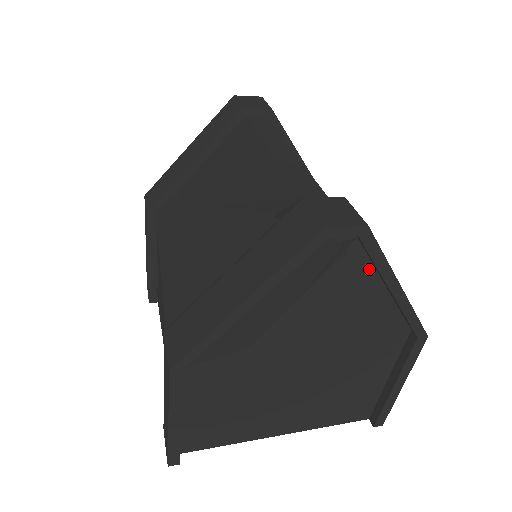
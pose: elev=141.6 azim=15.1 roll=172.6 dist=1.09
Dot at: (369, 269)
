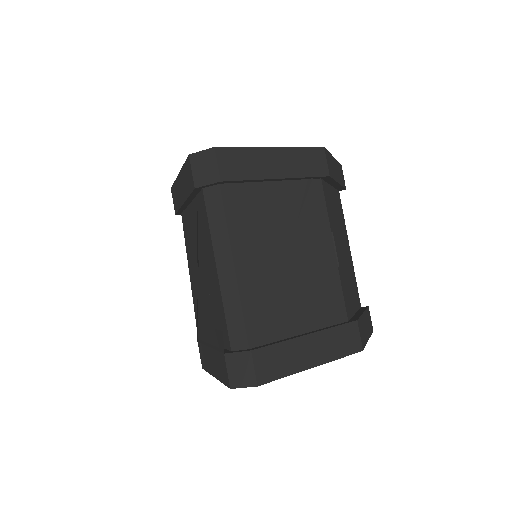
Dot at: occluded
